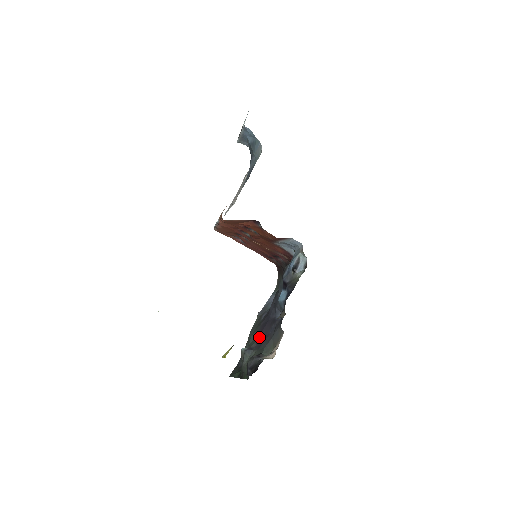
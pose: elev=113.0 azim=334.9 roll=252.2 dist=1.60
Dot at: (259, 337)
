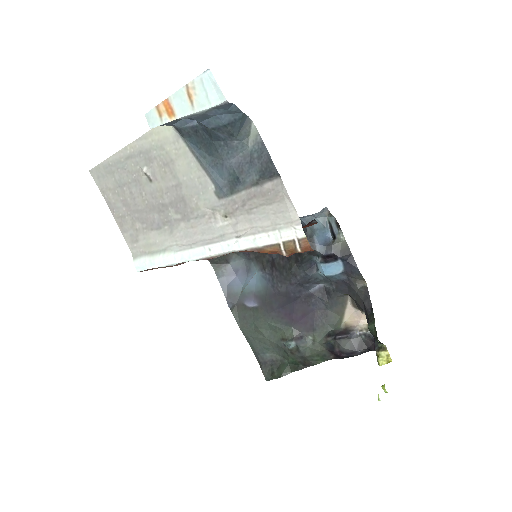
Dot at: (295, 322)
